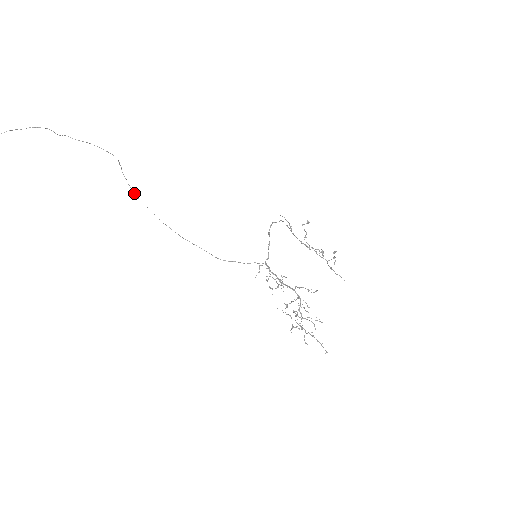
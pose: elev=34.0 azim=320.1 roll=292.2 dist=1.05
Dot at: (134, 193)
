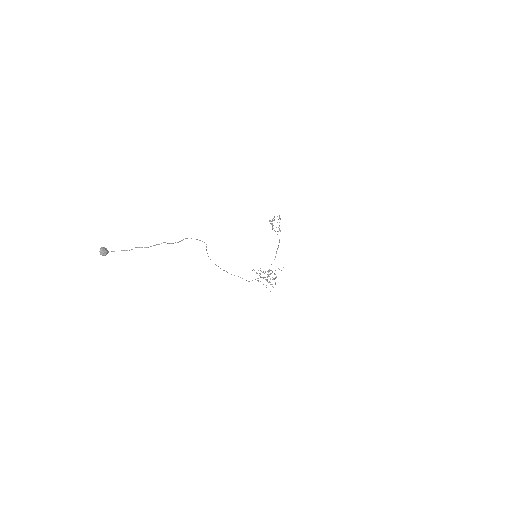
Dot at: occluded
